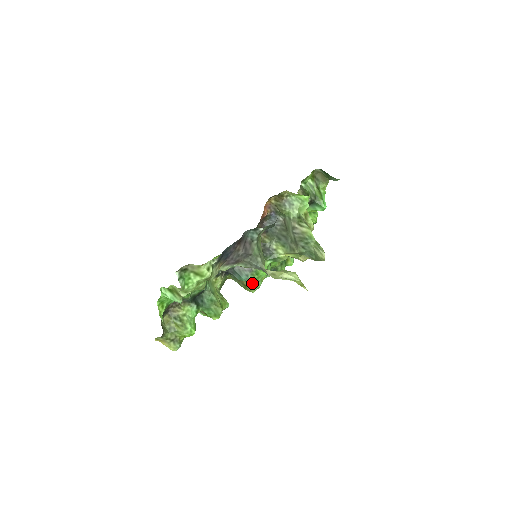
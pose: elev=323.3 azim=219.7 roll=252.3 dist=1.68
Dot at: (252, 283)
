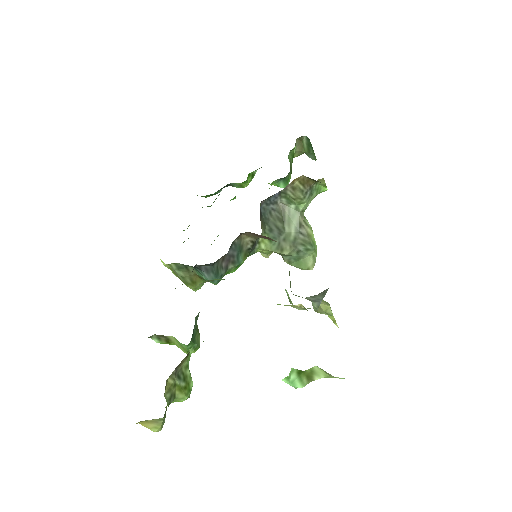
Dot at: occluded
